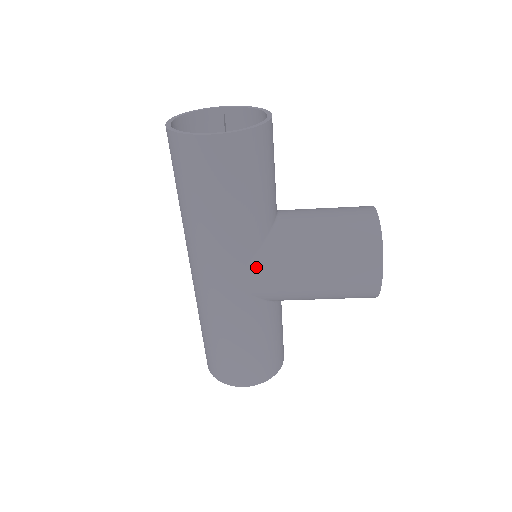
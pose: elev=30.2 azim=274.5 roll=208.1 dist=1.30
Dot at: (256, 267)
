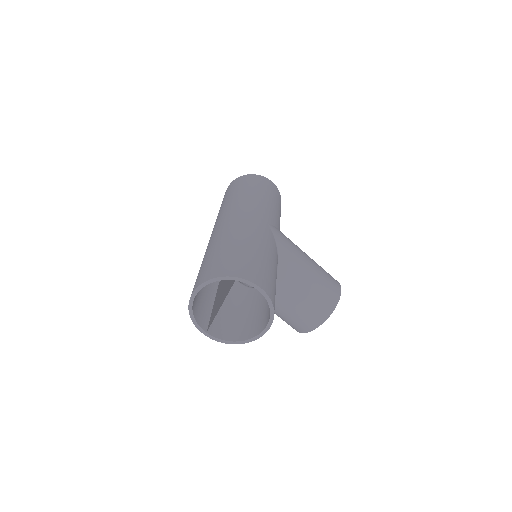
Dot at: (281, 232)
